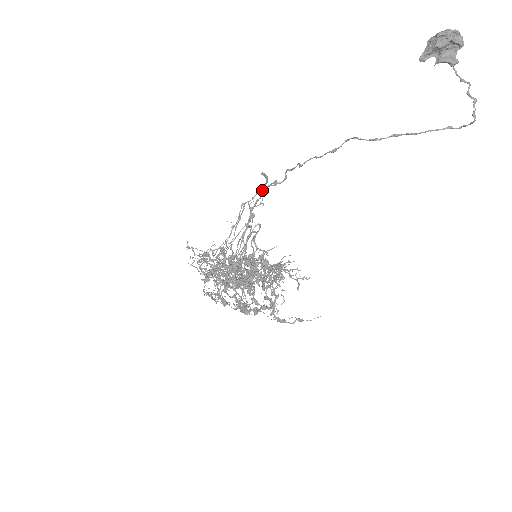
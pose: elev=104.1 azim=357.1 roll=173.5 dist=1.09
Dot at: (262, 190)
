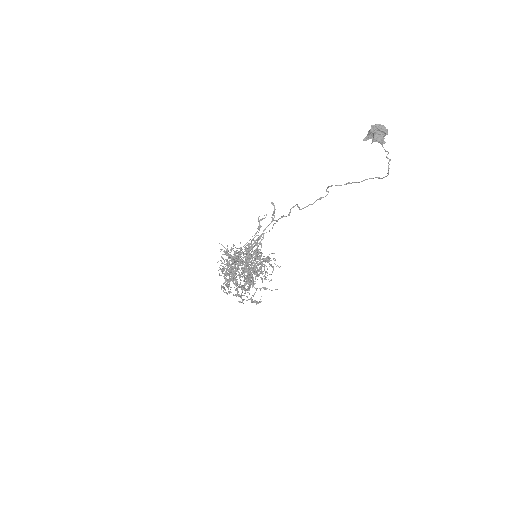
Dot at: (275, 223)
